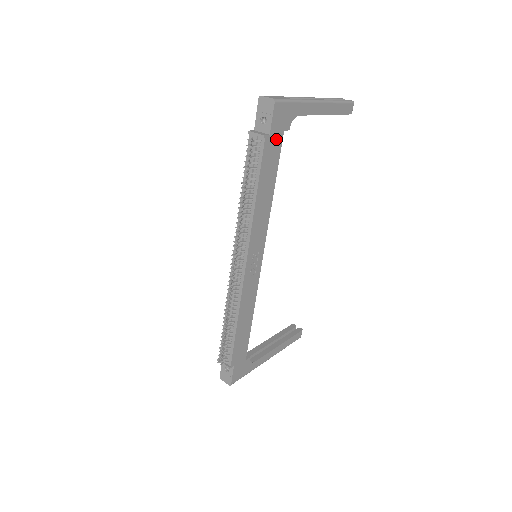
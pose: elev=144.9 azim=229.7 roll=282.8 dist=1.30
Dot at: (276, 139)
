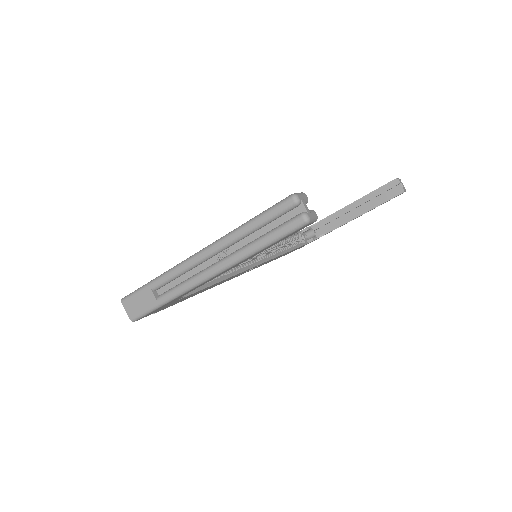
Dot at: occluded
